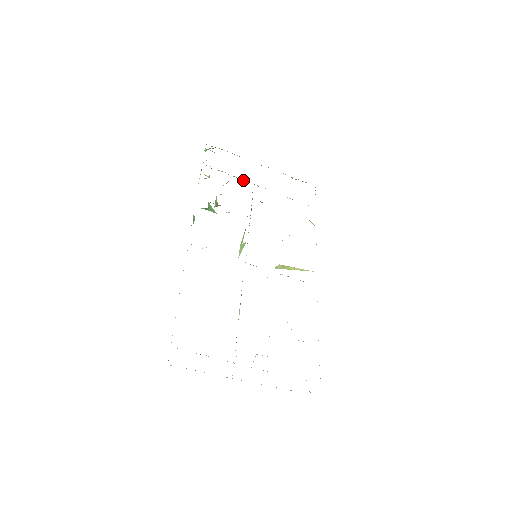
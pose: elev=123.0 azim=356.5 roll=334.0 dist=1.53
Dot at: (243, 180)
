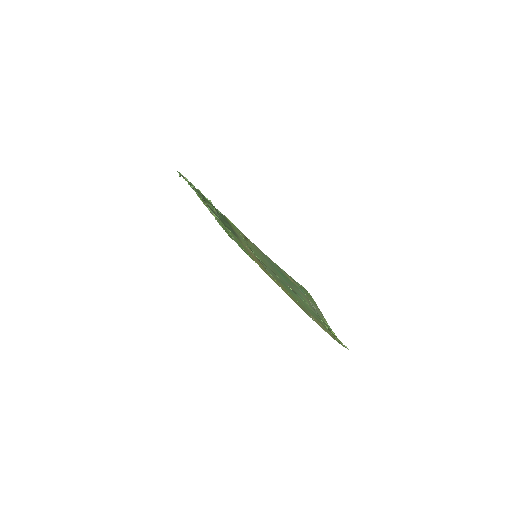
Dot at: occluded
